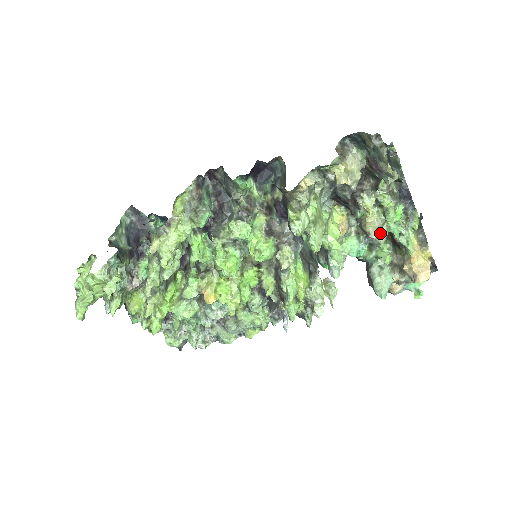
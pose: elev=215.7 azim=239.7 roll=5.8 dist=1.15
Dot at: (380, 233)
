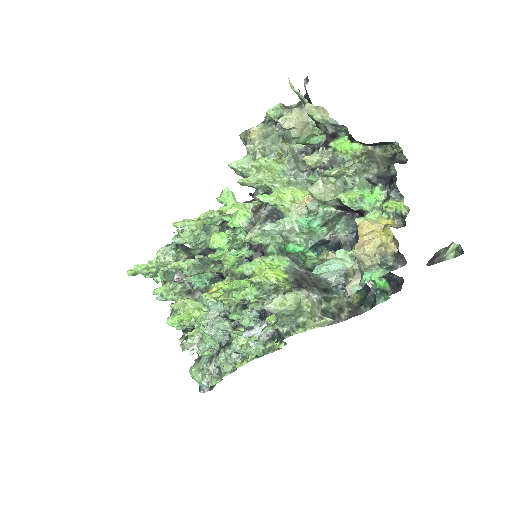
Dot at: (315, 183)
